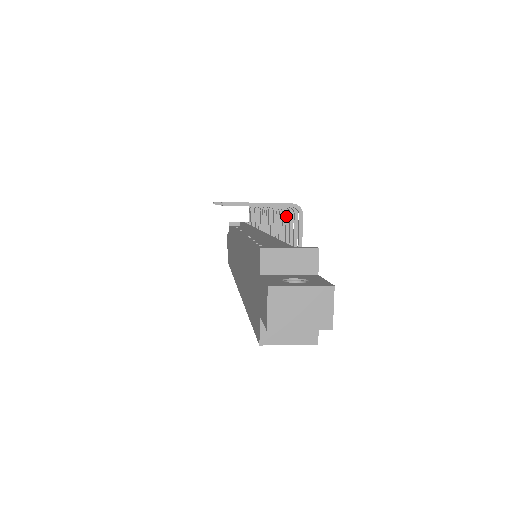
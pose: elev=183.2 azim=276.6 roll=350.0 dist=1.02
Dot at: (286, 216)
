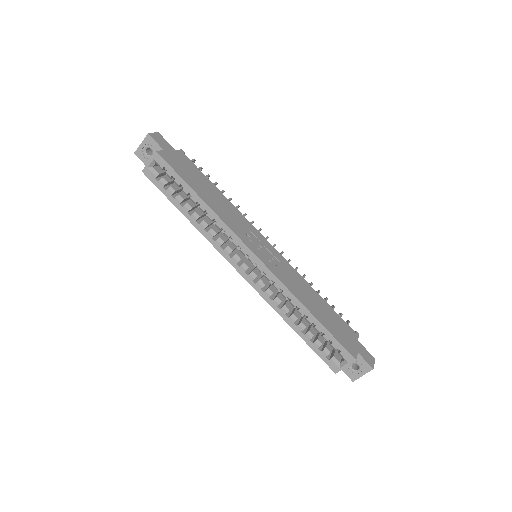
Dot at: (214, 184)
